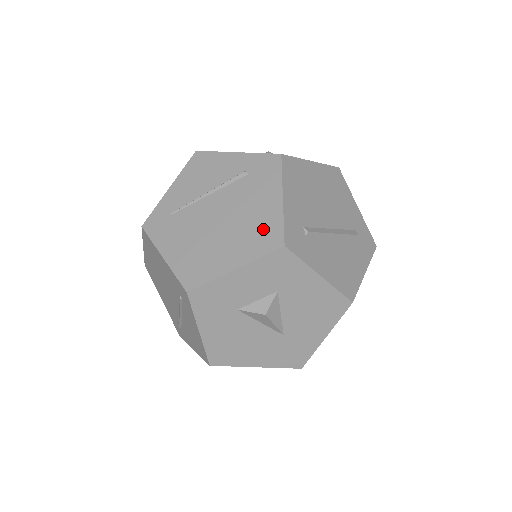
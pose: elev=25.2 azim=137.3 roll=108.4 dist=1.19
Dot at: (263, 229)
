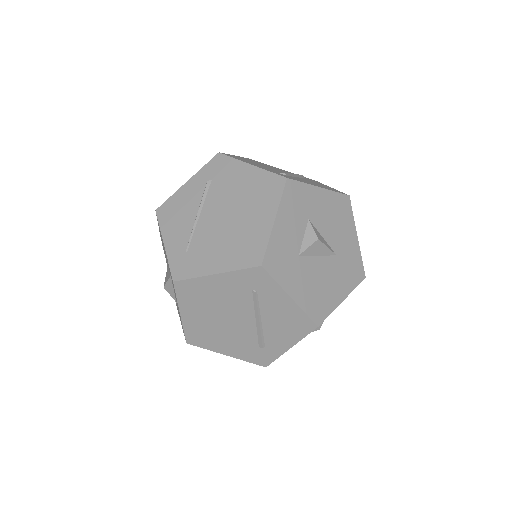
Dot at: (262, 187)
